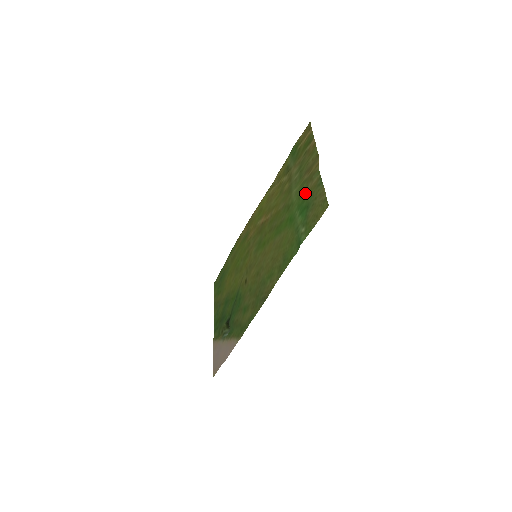
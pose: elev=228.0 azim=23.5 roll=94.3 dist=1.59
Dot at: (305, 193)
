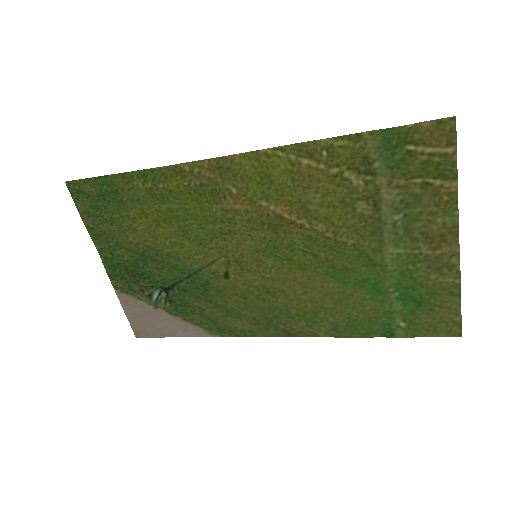
Dot at: (420, 280)
